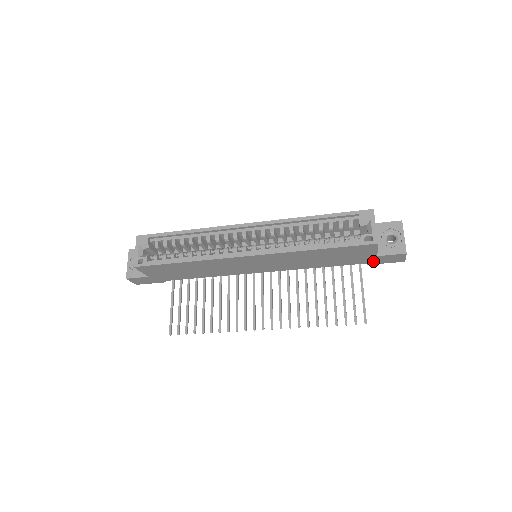
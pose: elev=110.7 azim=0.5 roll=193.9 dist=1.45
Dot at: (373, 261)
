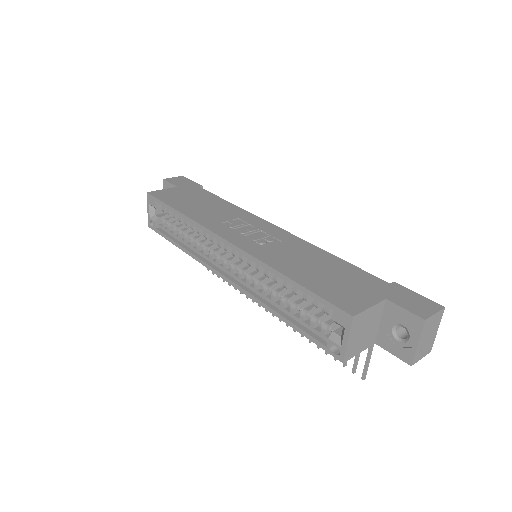
Dot at: occluded
